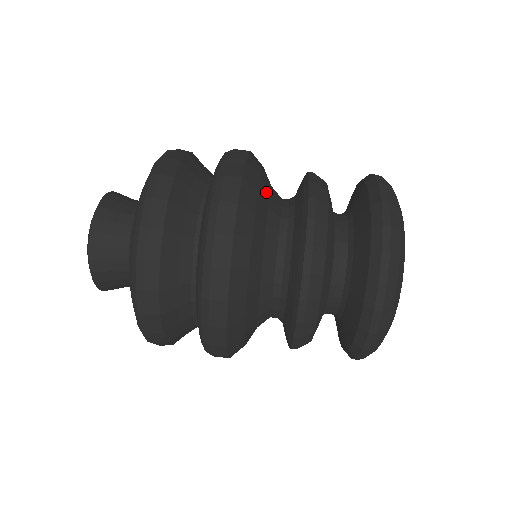
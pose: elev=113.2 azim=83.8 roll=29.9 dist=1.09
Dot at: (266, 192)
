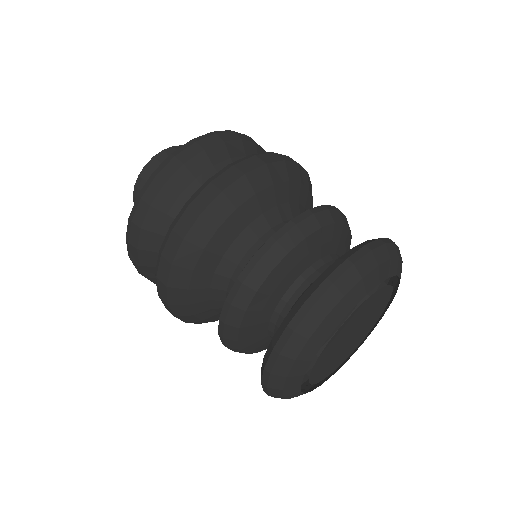
Dot at: (226, 240)
